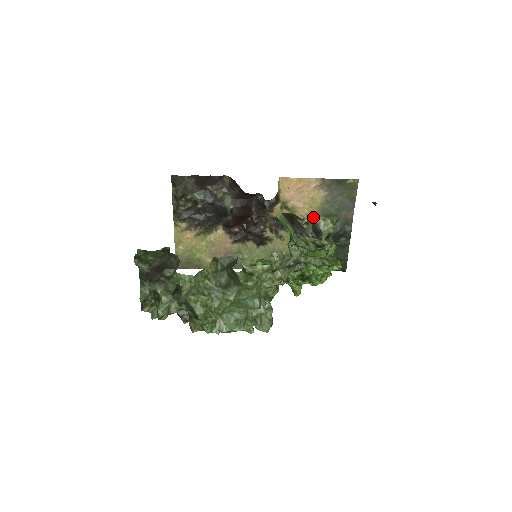
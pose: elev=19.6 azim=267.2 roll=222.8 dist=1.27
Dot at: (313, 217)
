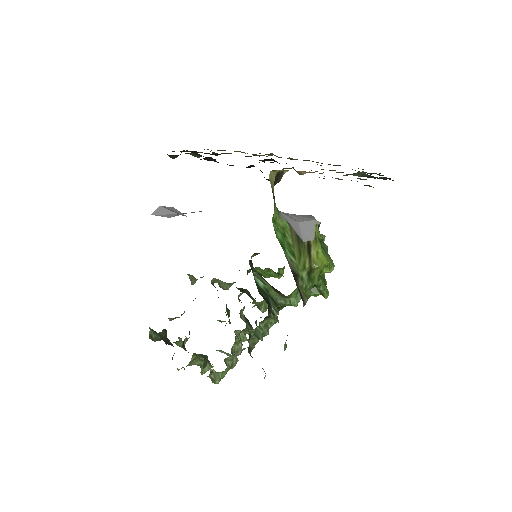
Dot at: occluded
